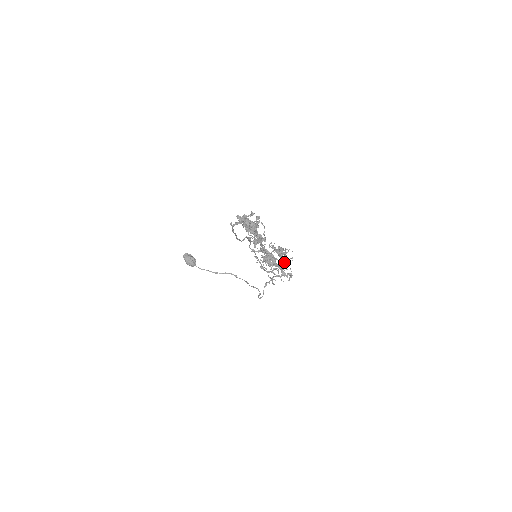
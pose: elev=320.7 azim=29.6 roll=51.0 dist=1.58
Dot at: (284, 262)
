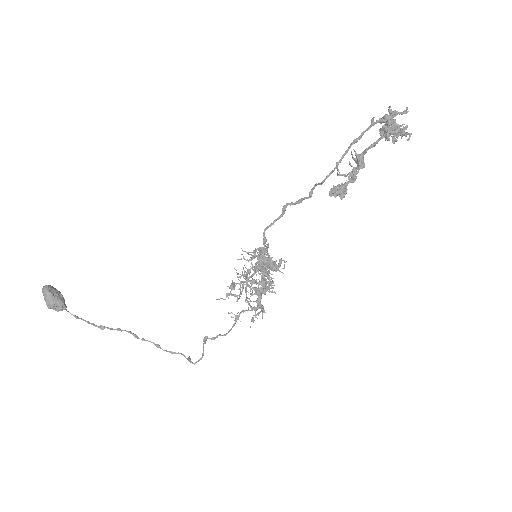
Dot at: occluded
